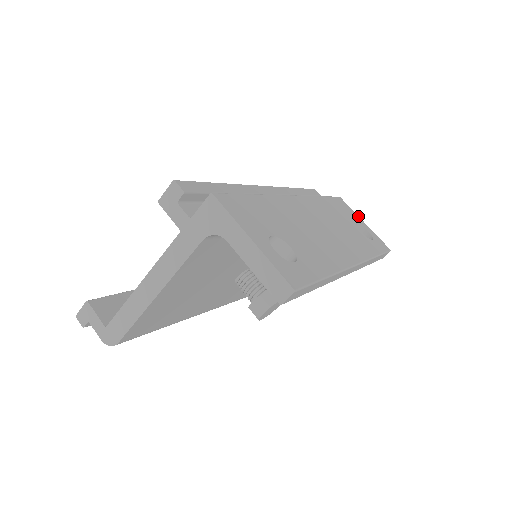
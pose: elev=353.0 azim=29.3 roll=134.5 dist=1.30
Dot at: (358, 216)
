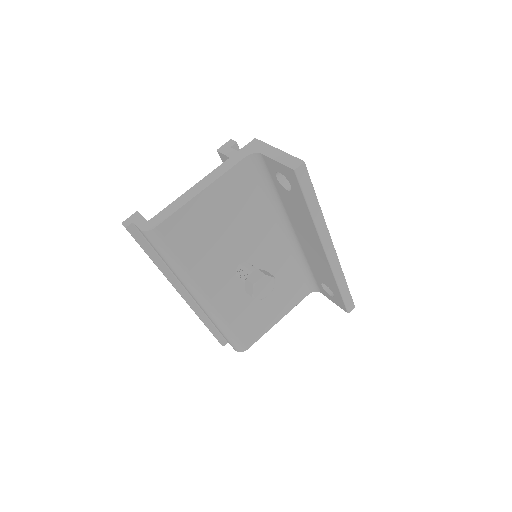
Dot at: occluded
